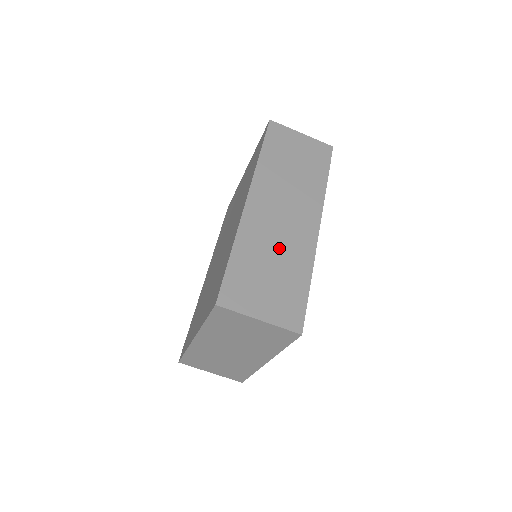
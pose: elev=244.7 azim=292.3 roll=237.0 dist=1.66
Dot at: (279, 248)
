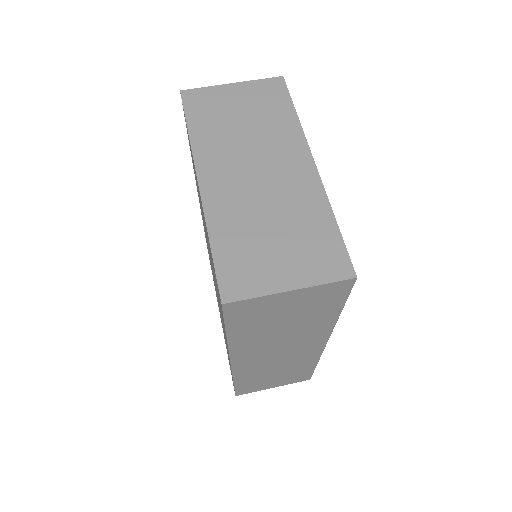
Dot at: occluded
